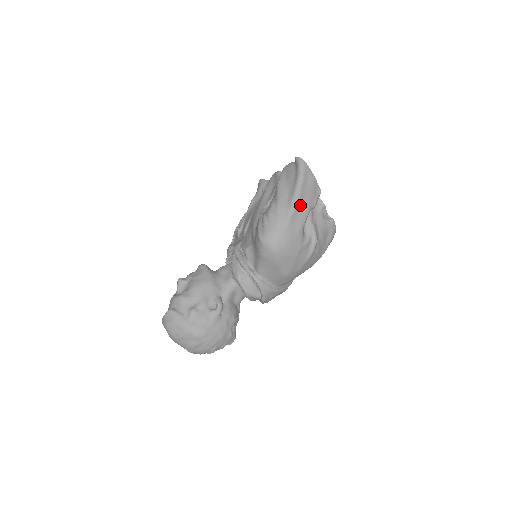
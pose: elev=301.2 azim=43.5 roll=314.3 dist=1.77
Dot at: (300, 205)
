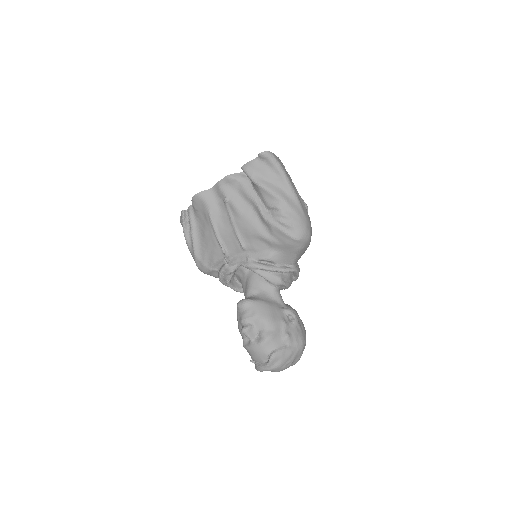
Dot at: (294, 189)
